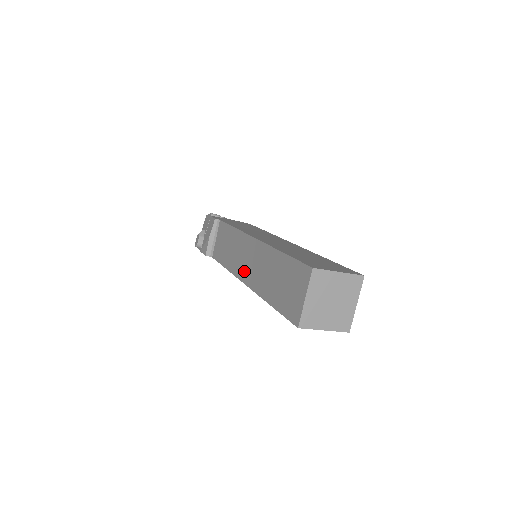
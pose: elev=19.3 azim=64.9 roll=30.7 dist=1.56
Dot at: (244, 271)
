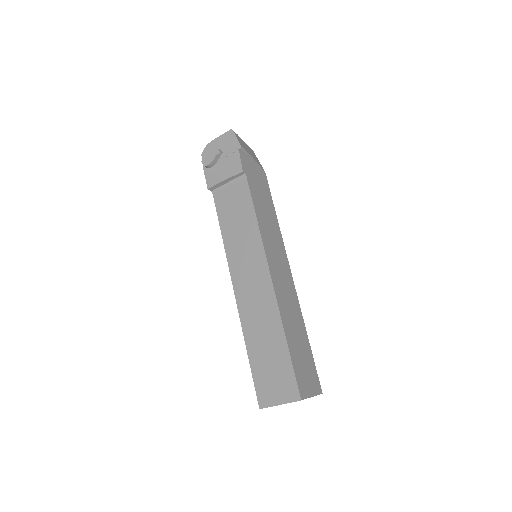
Dot at: (241, 283)
